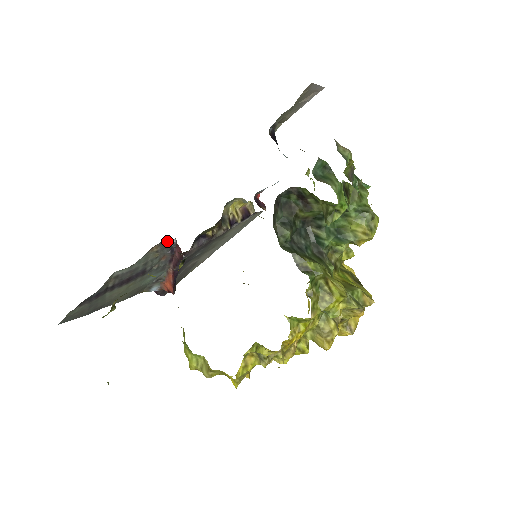
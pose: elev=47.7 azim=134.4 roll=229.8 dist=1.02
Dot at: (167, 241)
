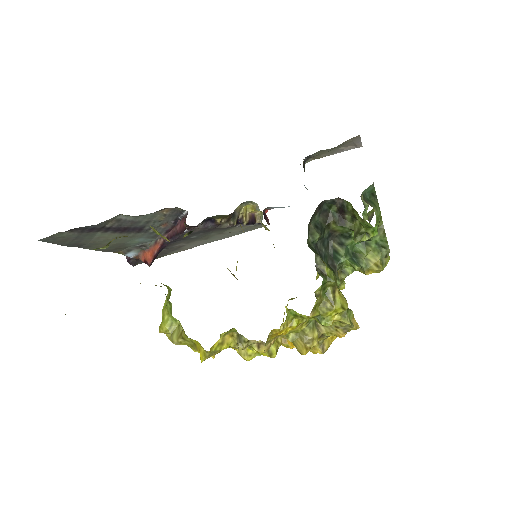
Dot at: (178, 210)
